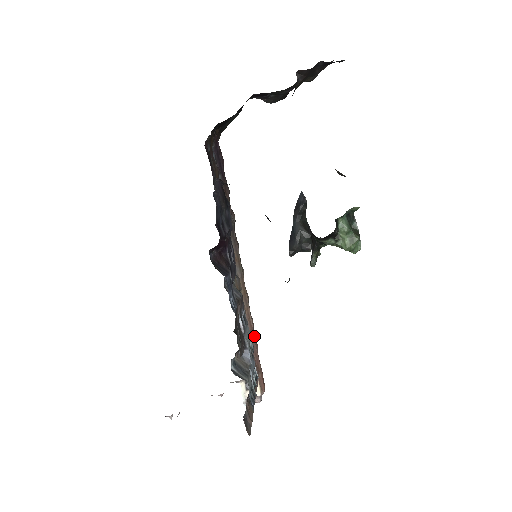
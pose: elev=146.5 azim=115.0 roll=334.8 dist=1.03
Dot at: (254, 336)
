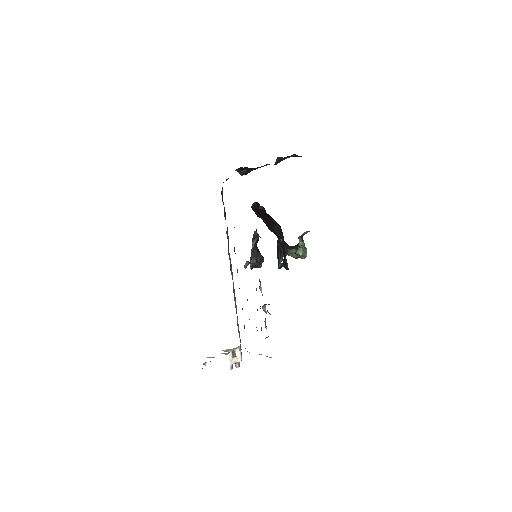
Dot at: occluded
